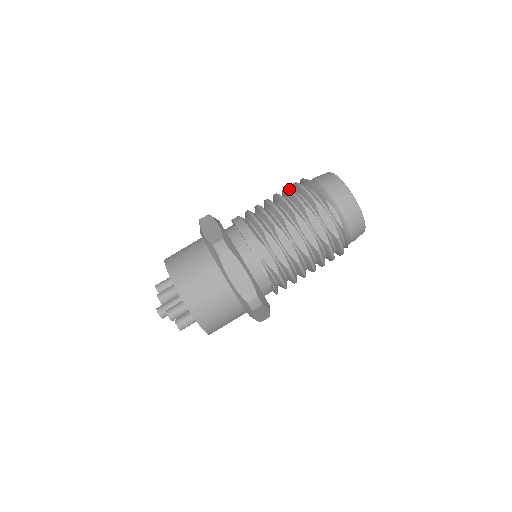
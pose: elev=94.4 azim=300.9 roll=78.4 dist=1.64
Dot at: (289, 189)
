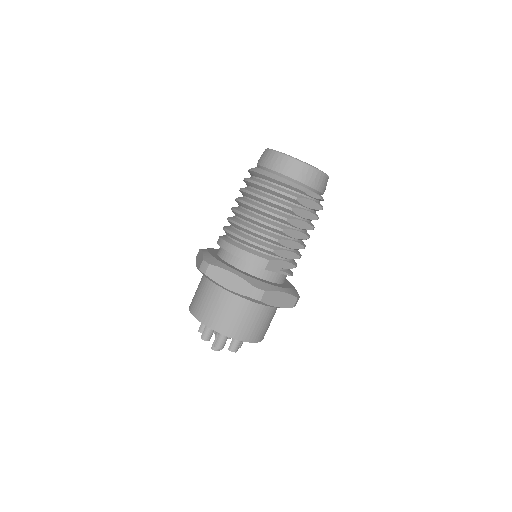
Dot at: (261, 196)
